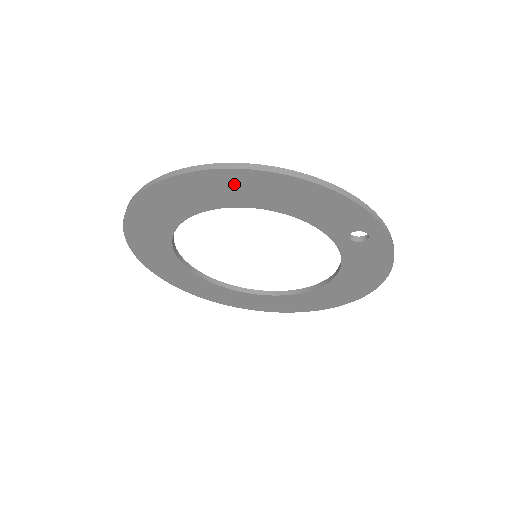
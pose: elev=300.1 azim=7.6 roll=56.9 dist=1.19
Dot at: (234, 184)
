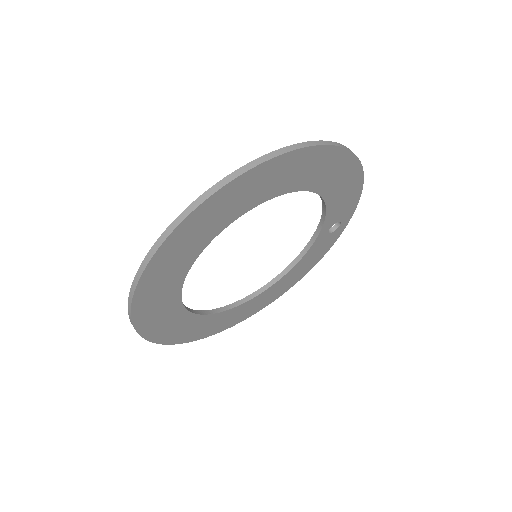
Dot at: (331, 165)
